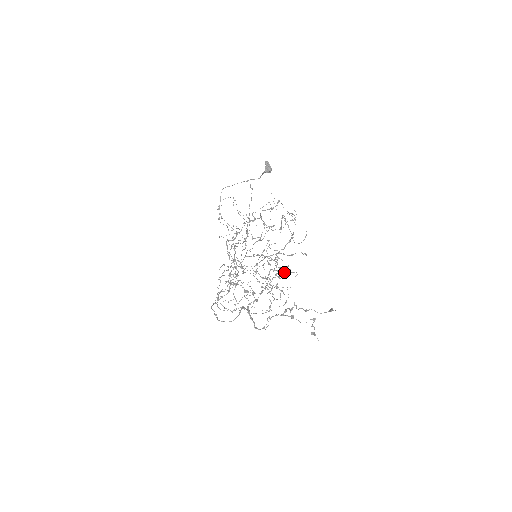
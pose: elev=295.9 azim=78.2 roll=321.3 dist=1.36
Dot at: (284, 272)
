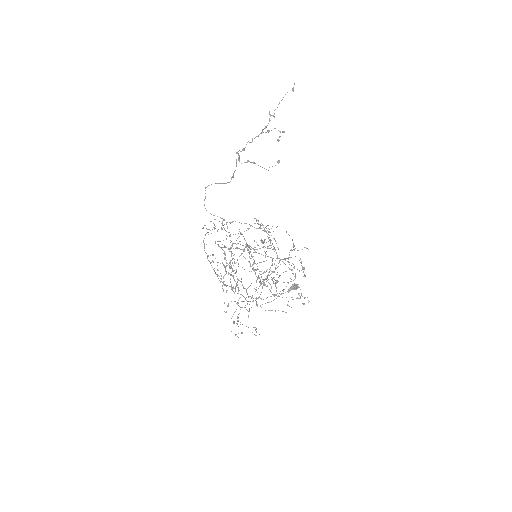
Dot at: (275, 284)
